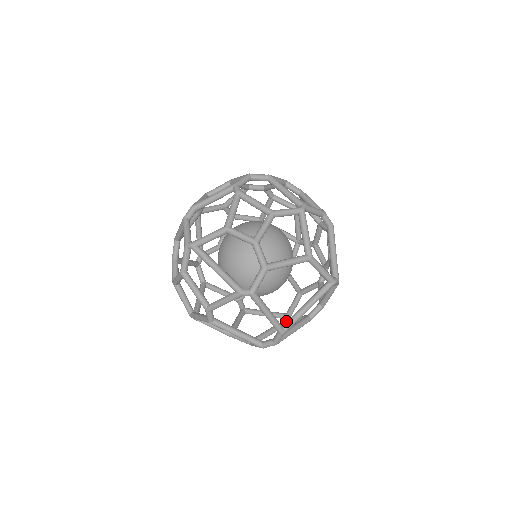
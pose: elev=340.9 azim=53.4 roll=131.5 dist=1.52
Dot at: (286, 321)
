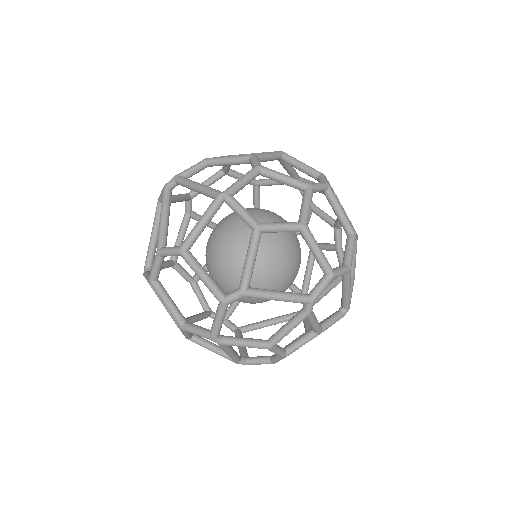
Dot at: occluded
